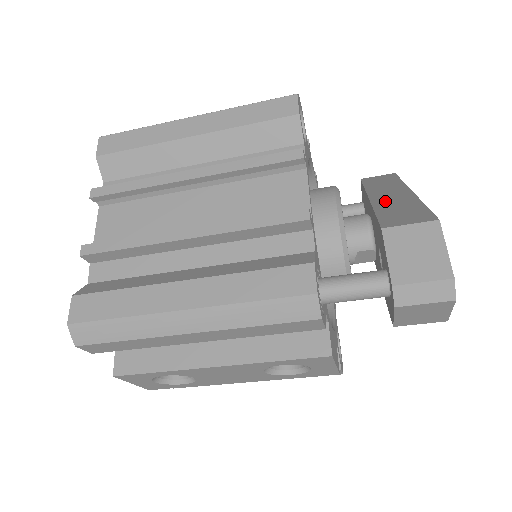
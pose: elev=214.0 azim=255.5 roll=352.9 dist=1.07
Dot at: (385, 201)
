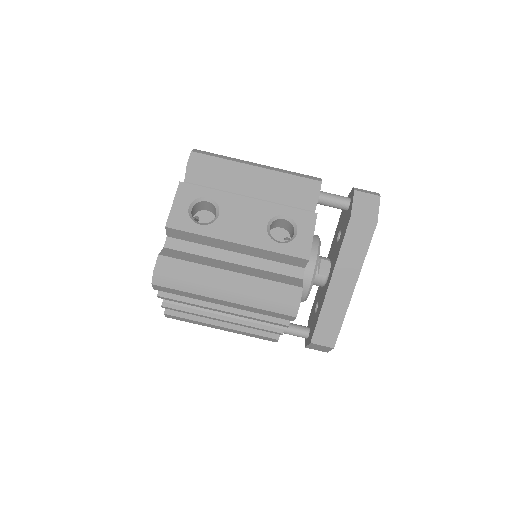
Dot at: occluded
